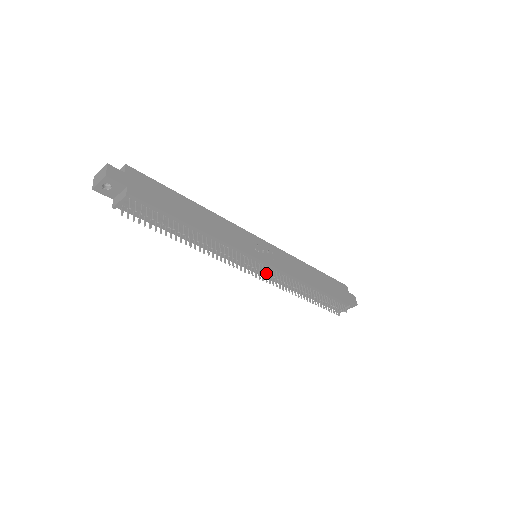
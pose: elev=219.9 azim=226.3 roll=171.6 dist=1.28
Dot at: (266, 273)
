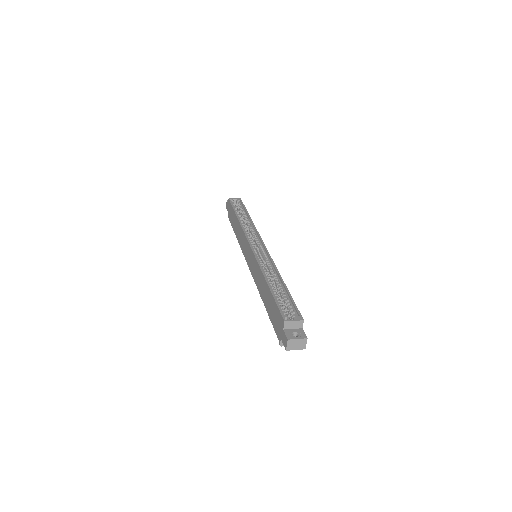
Dot at: occluded
